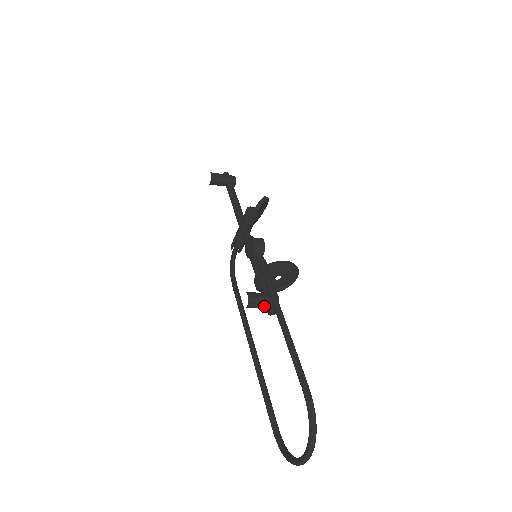
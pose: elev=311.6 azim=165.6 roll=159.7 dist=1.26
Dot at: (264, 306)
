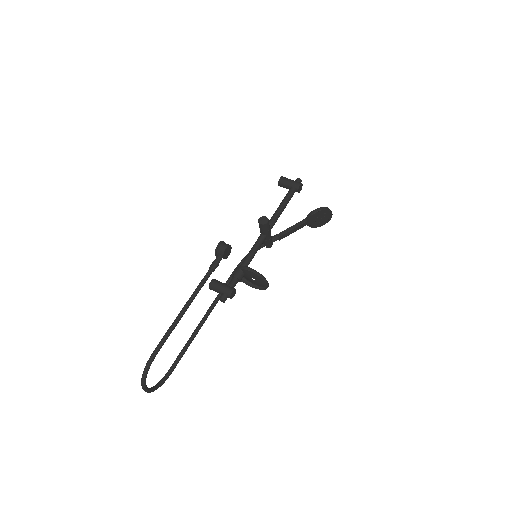
Dot at: (221, 294)
